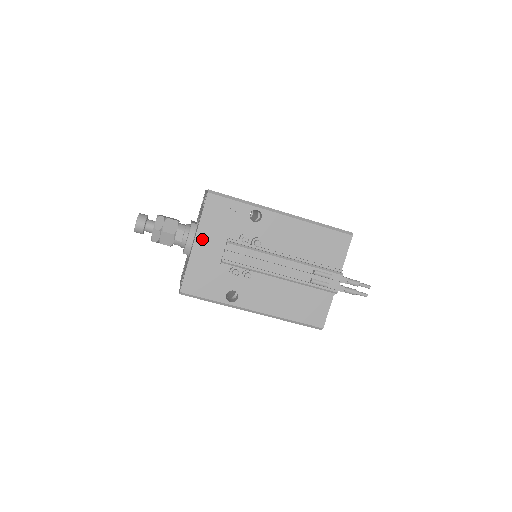
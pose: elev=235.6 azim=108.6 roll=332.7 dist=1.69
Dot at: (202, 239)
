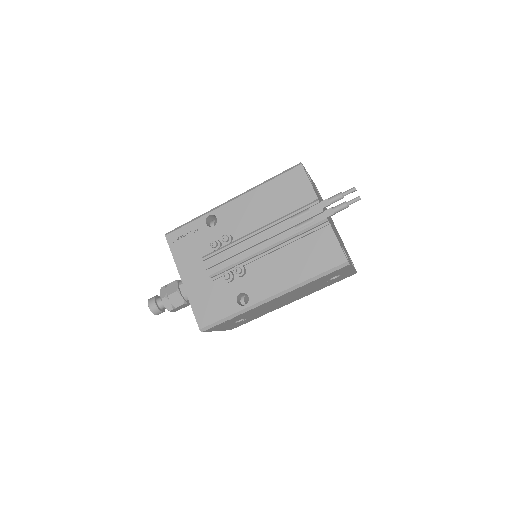
Dot at: (186, 273)
